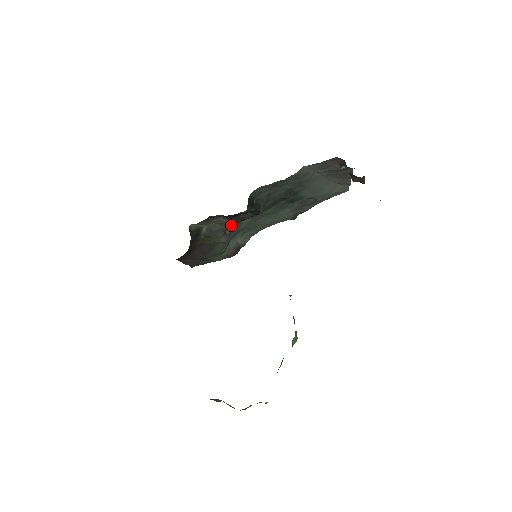
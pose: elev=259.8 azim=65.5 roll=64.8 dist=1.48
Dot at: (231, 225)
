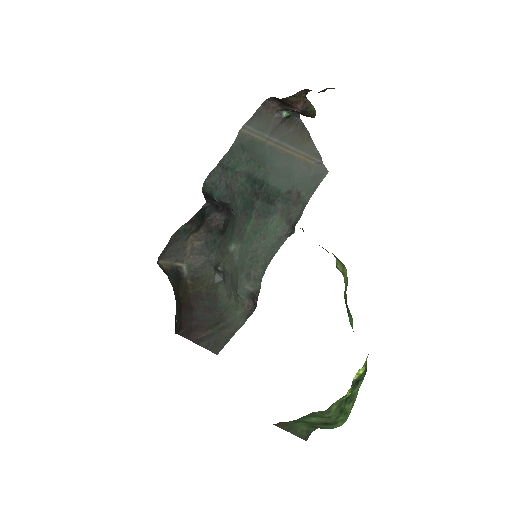
Dot at: (214, 251)
